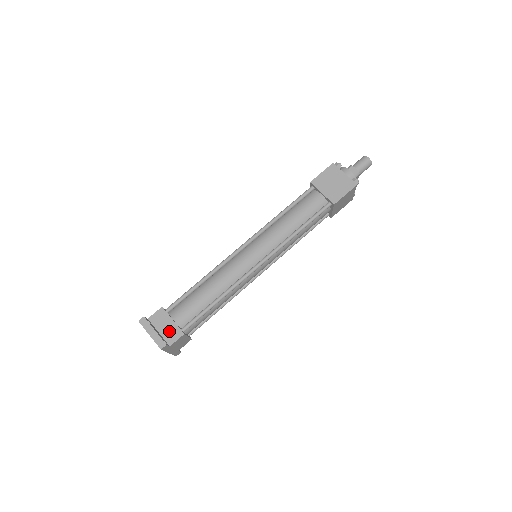
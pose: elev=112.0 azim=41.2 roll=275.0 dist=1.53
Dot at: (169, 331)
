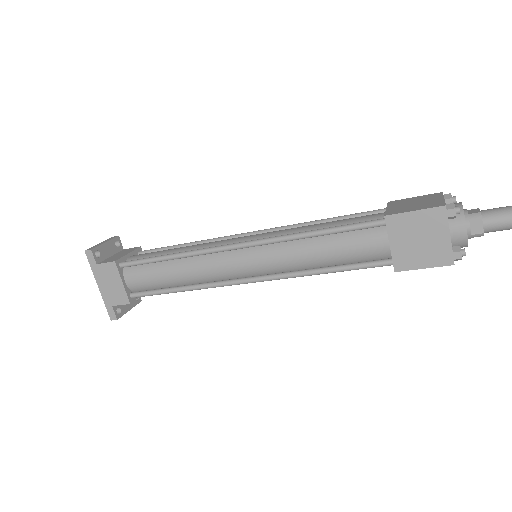
Dot at: (115, 257)
